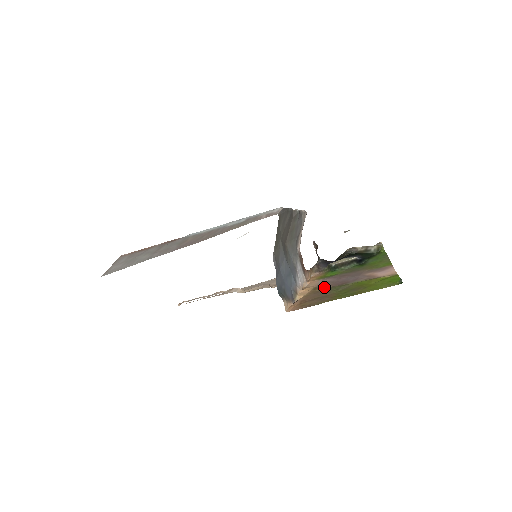
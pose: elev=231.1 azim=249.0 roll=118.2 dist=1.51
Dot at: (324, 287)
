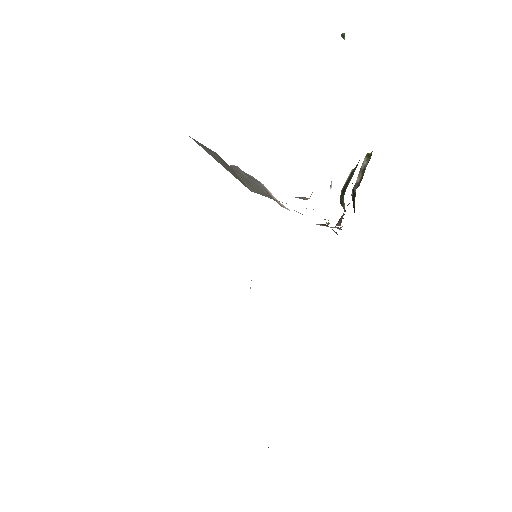
Dot at: occluded
